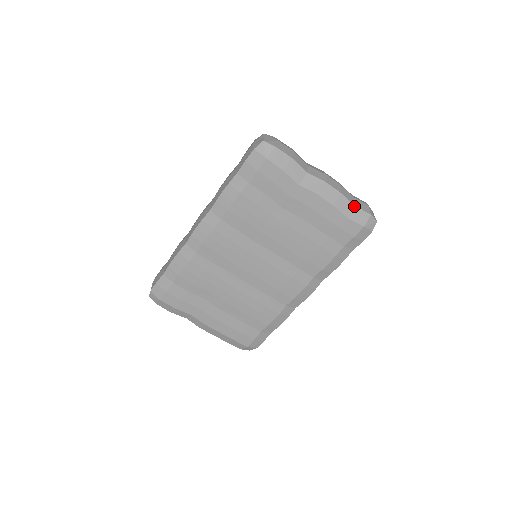
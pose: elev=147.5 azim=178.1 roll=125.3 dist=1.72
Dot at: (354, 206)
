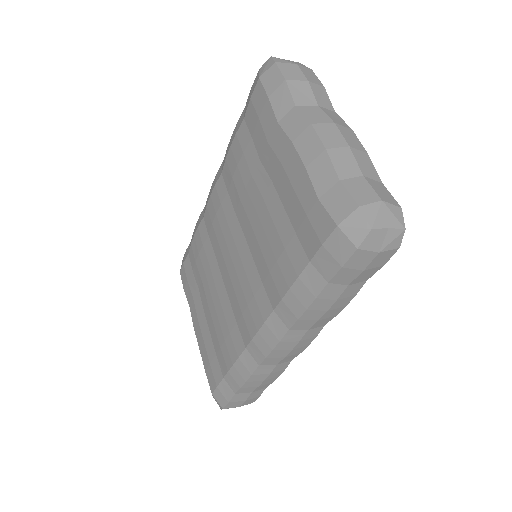
Dot at: (338, 180)
